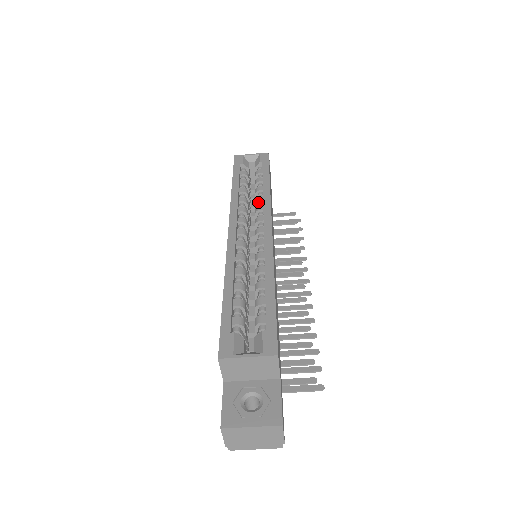
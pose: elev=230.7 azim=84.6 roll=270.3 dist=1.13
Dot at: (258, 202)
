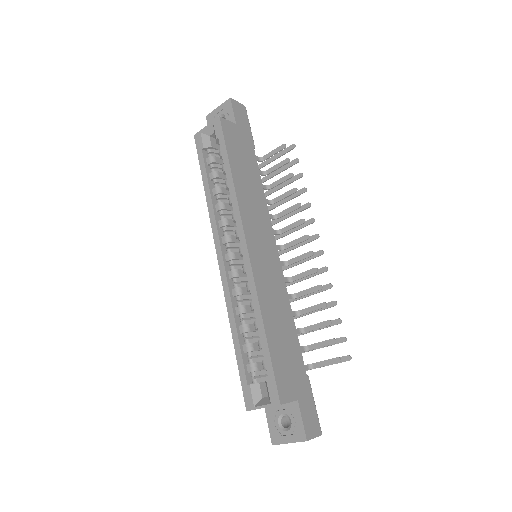
Dot at: (231, 204)
